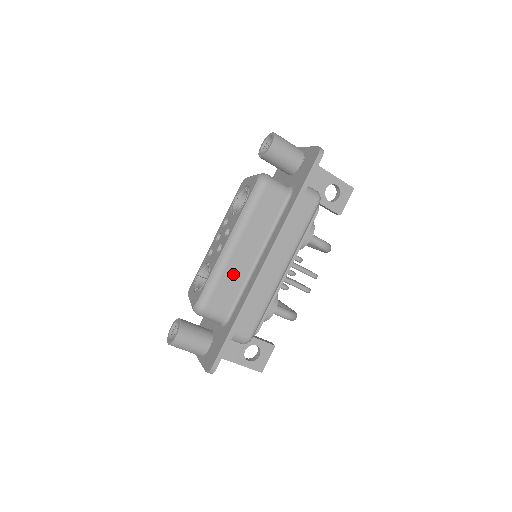
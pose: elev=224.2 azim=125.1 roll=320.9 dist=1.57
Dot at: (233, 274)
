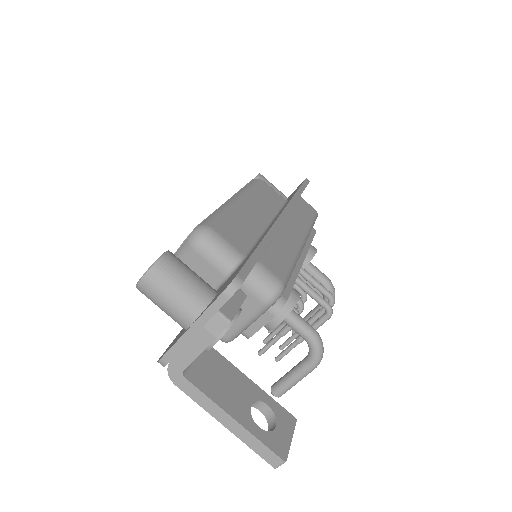
Dot at: (243, 220)
